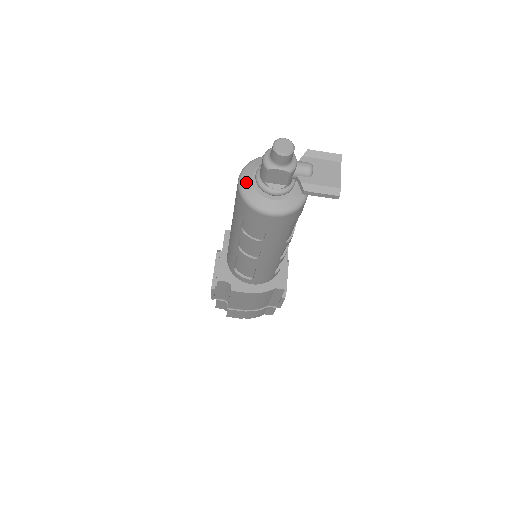
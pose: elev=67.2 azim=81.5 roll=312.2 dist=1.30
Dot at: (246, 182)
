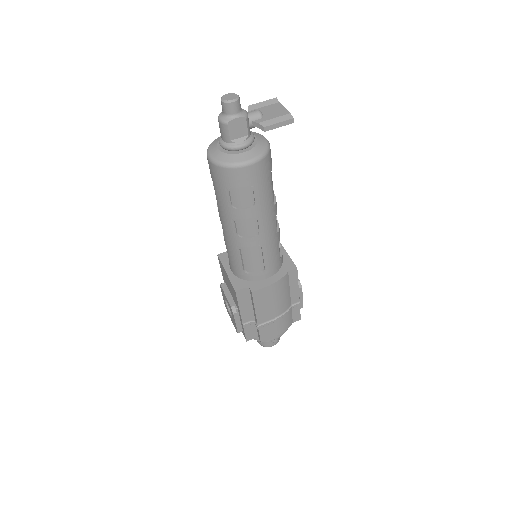
Dot at: (215, 154)
